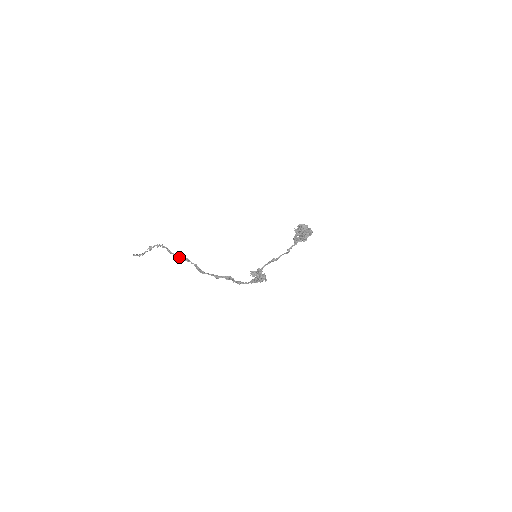
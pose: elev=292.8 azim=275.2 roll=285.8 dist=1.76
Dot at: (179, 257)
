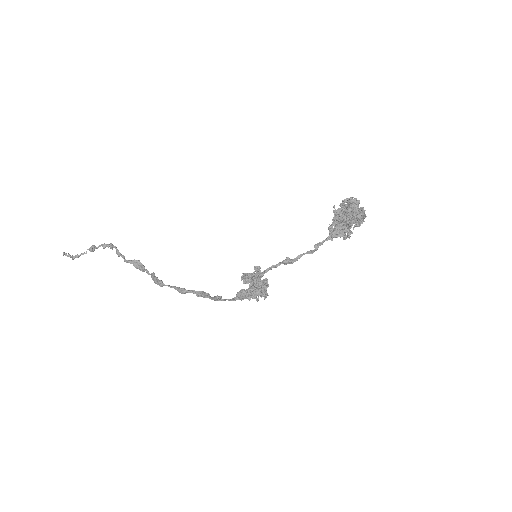
Dot at: (131, 262)
